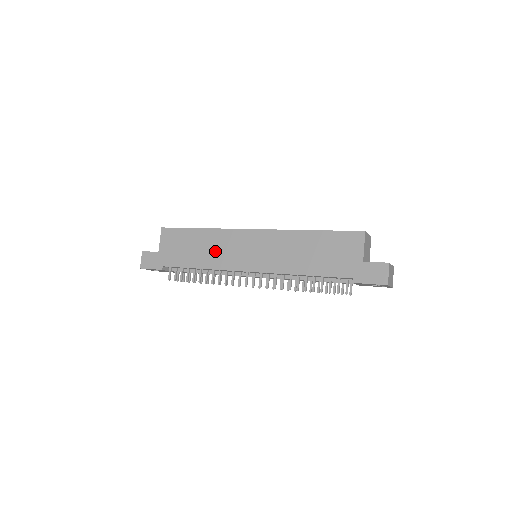
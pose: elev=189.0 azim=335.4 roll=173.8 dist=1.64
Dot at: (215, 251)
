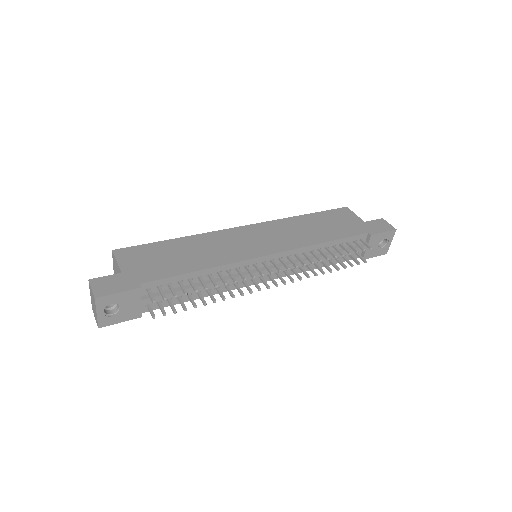
Dot at: (213, 250)
